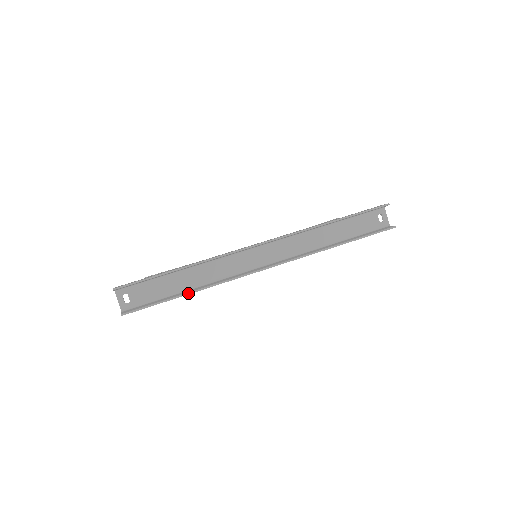
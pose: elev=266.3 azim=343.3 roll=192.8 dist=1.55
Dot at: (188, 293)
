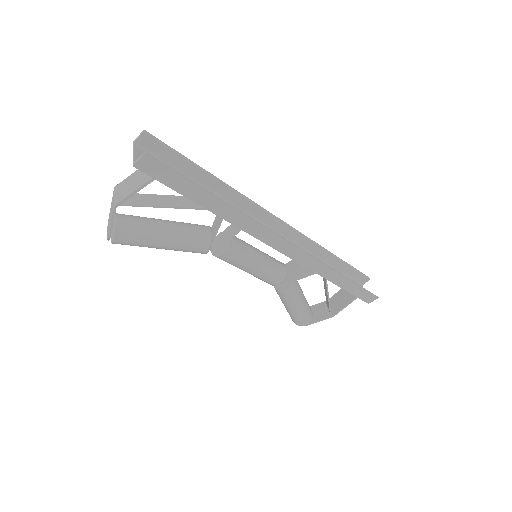
Dot at: (219, 198)
